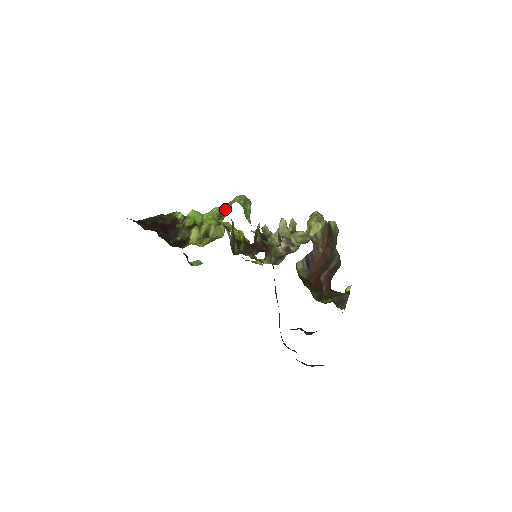
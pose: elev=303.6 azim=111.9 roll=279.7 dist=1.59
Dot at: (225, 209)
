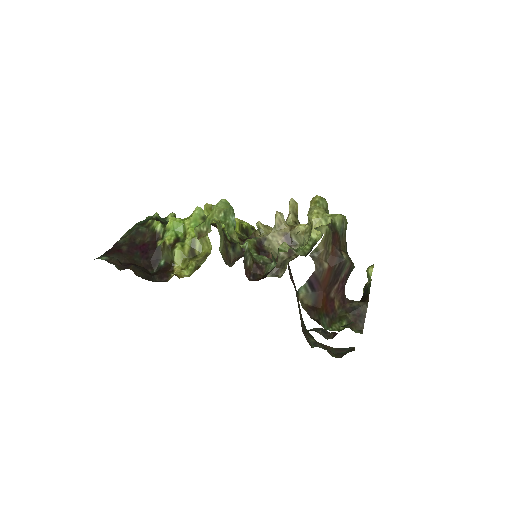
Dot at: (203, 229)
